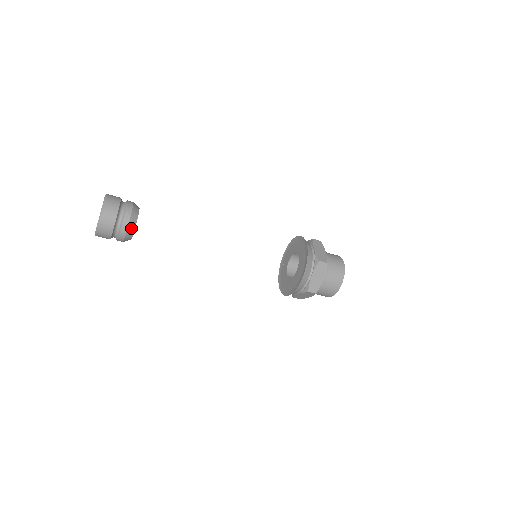
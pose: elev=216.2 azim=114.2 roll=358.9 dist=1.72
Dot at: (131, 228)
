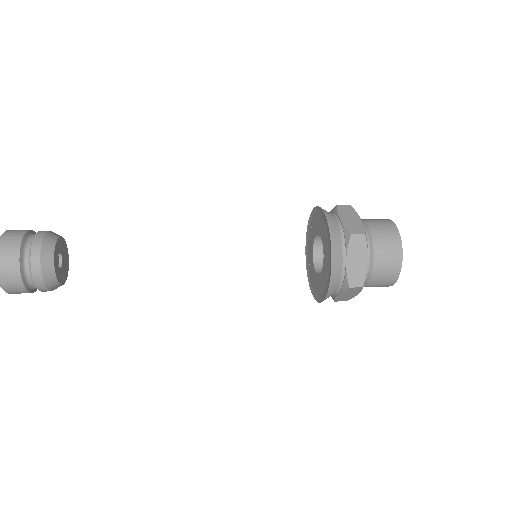
Dot at: (47, 268)
